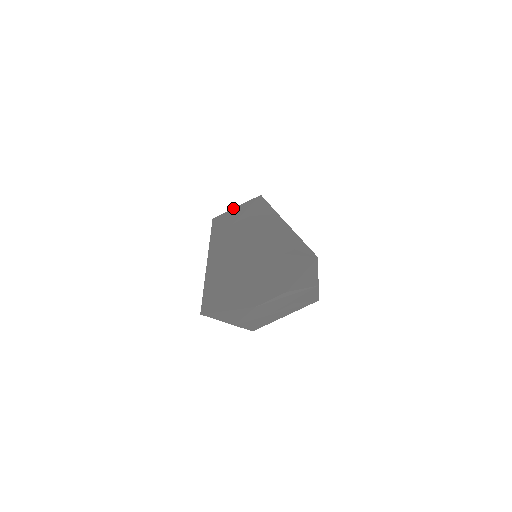
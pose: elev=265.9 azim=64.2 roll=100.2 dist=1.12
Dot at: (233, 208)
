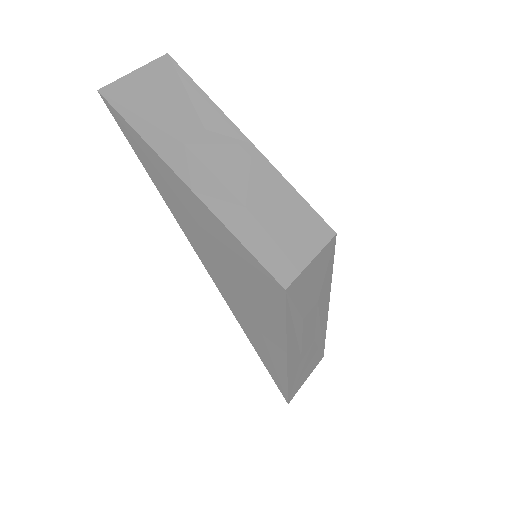
Dot at: (303, 382)
